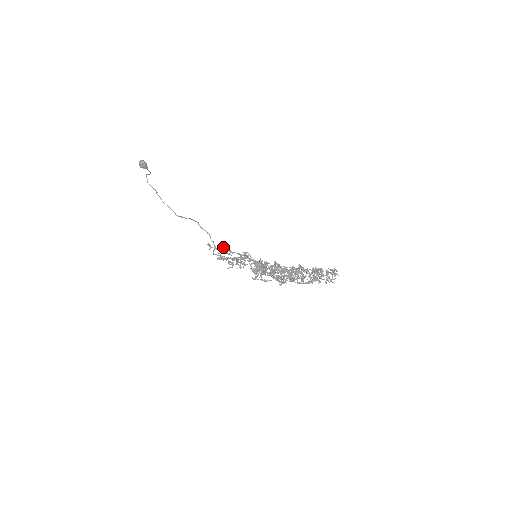
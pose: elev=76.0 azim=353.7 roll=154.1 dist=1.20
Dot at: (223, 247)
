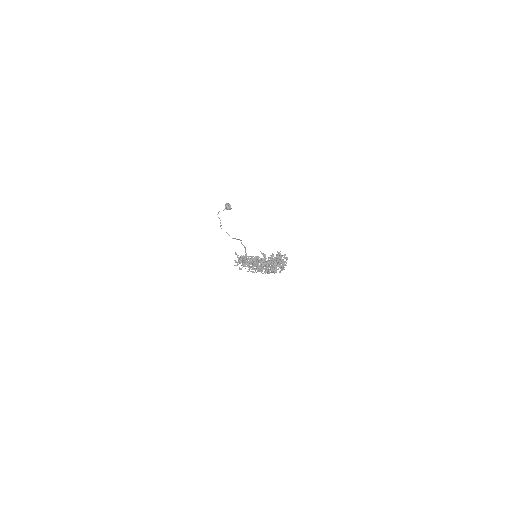
Dot at: occluded
